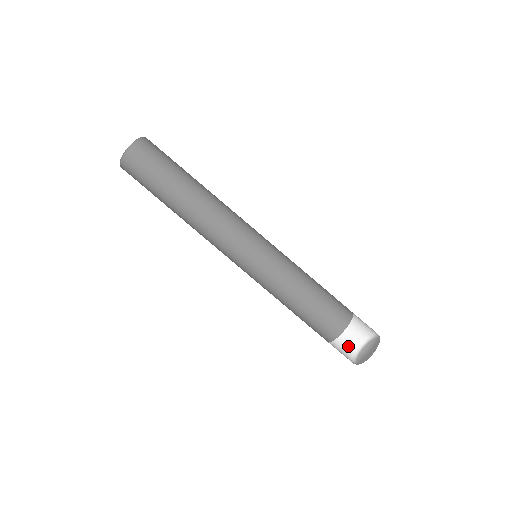
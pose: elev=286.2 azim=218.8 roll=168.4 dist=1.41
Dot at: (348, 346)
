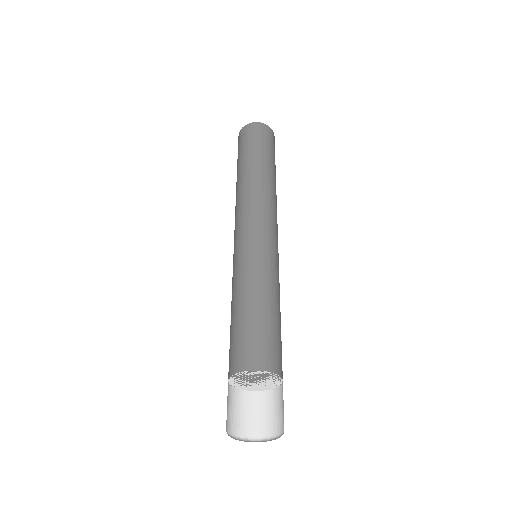
Dot at: (247, 423)
